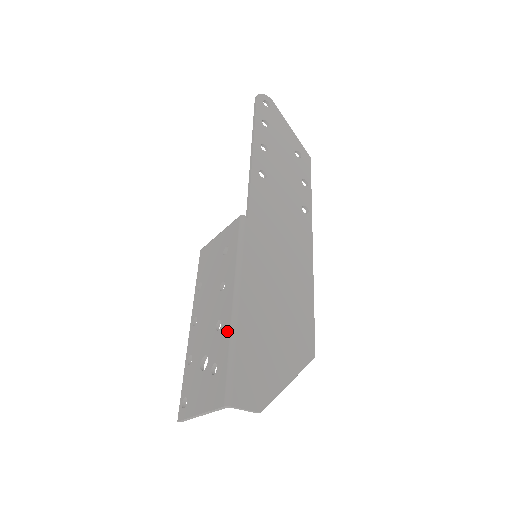
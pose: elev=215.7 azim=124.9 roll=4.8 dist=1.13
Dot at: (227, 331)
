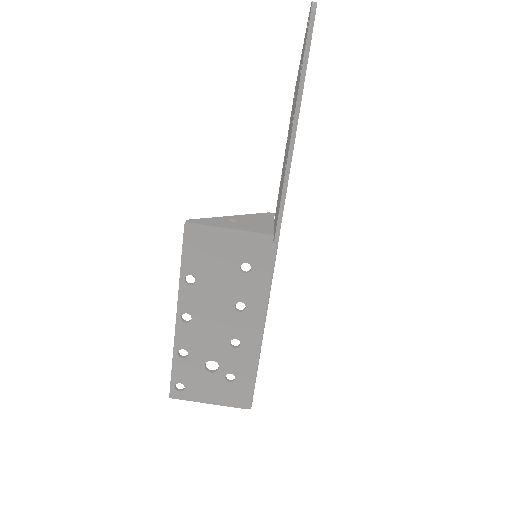
Dot at: (251, 356)
